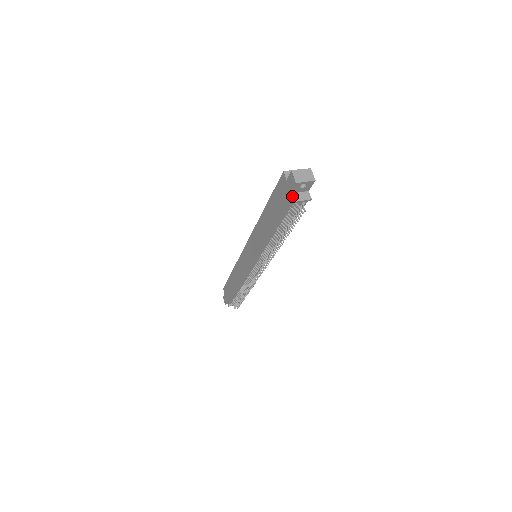
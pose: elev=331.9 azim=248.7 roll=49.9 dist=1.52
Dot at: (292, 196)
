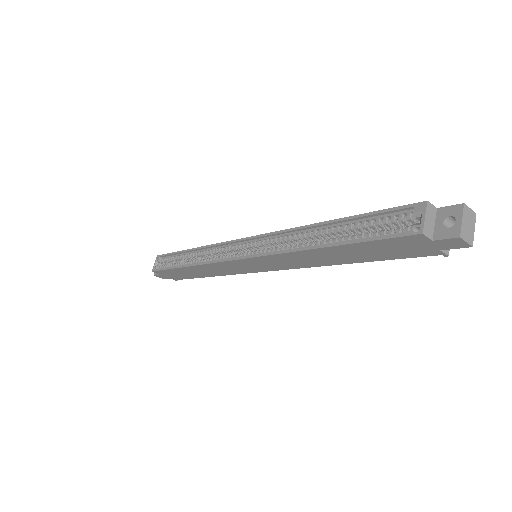
Dot at: (443, 250)
